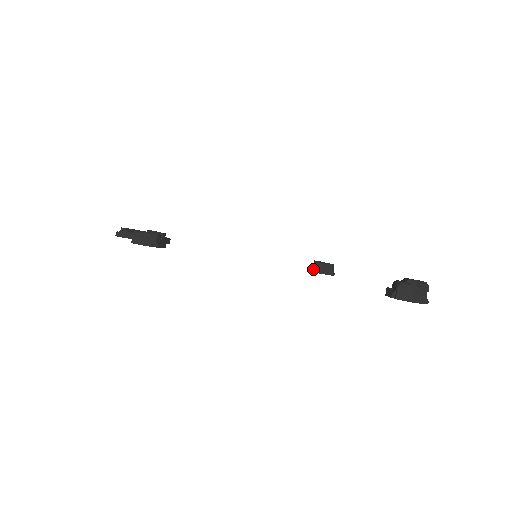
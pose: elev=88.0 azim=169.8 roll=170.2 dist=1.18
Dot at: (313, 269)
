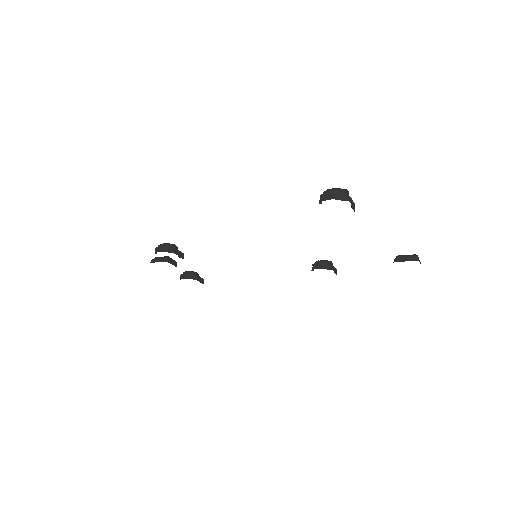
Dot at: (313, 267)
